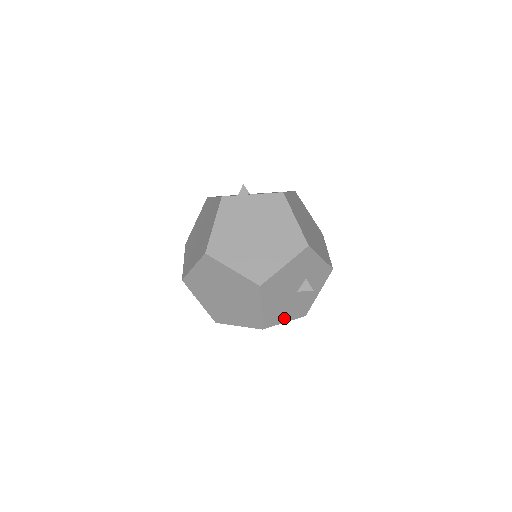
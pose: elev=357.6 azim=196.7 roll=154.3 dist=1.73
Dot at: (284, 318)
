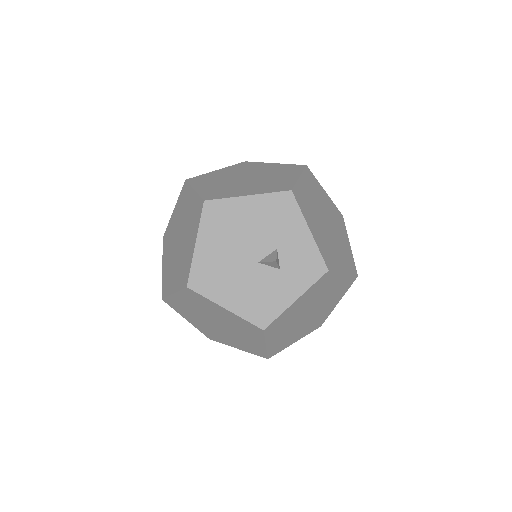
Dot at: (226, 298)
